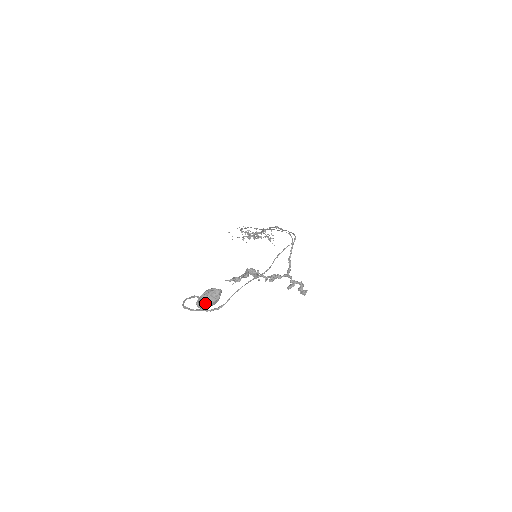
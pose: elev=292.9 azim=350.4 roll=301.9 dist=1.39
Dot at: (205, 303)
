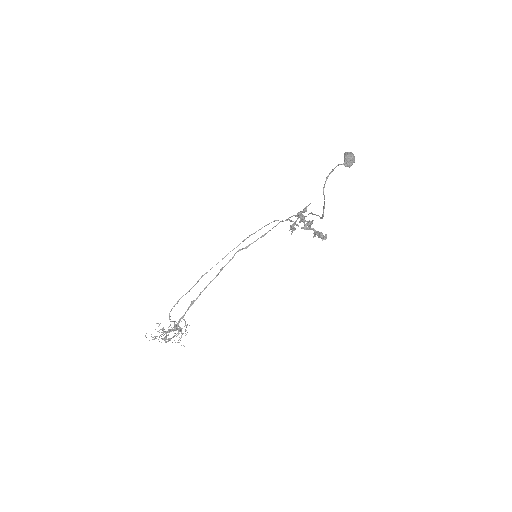
Dot at: occluded
